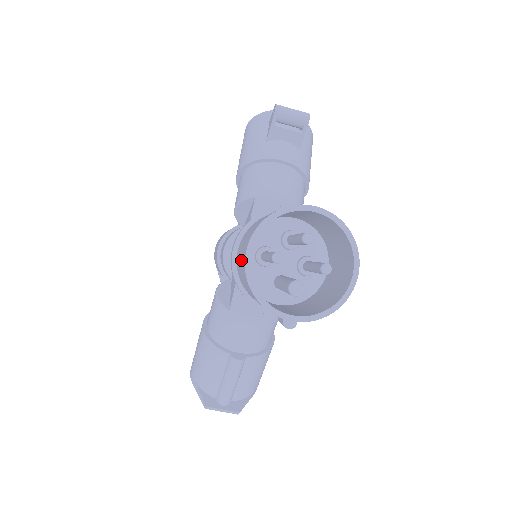
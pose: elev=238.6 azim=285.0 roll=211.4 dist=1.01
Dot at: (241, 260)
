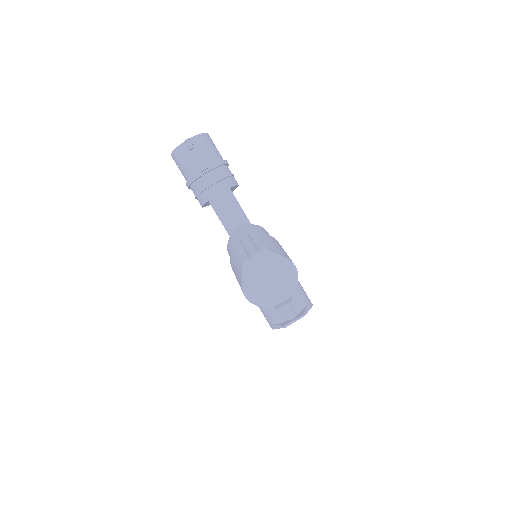
Dot at: (177, 165)
